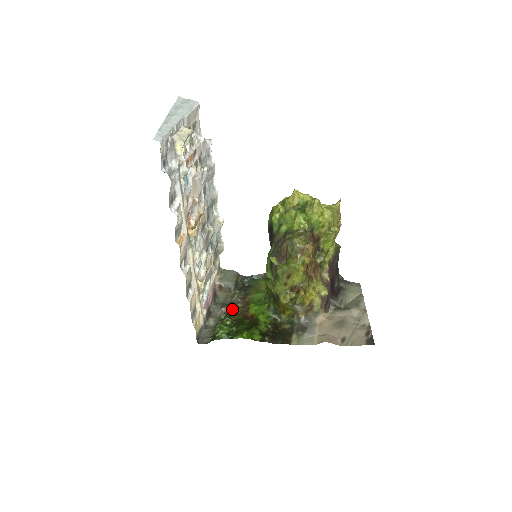
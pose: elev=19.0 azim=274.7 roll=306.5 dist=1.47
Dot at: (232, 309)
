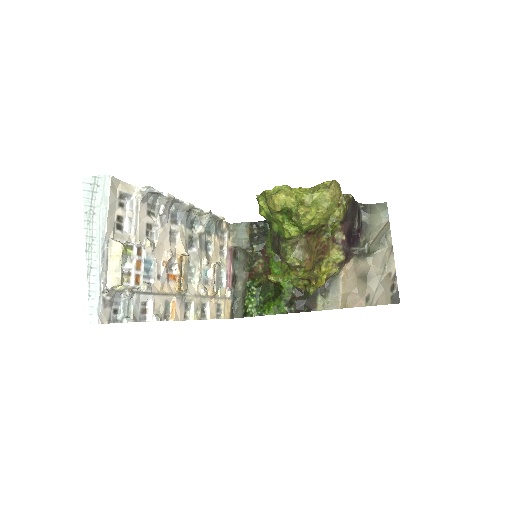
Dot at: (255, 269)
